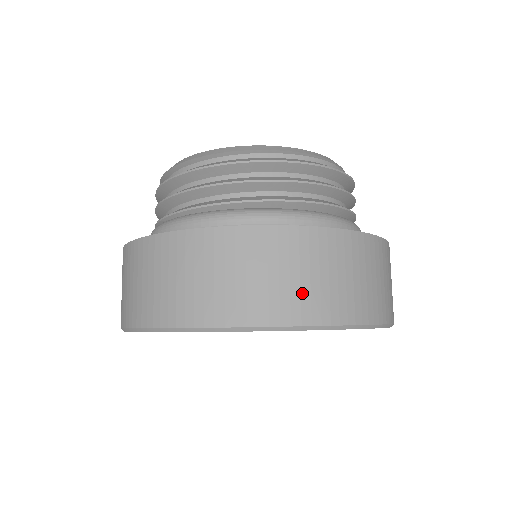
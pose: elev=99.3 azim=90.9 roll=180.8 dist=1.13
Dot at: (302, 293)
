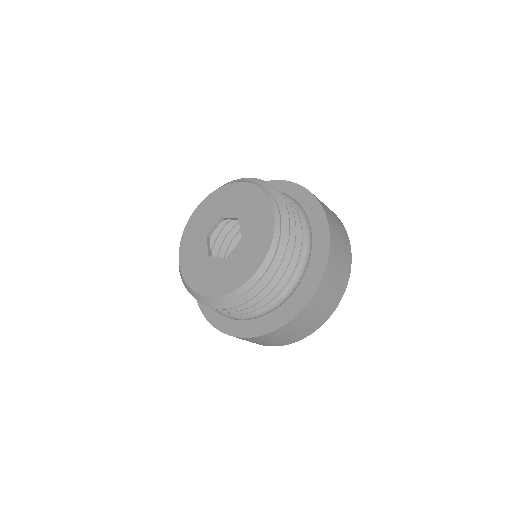
Dot at: (333, 297)
